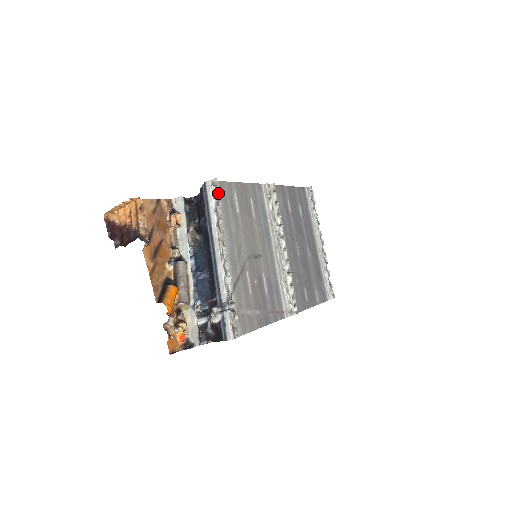
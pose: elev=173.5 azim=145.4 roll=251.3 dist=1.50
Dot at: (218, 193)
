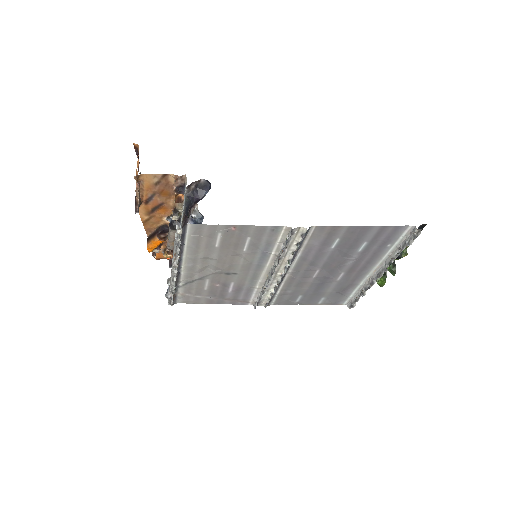
Dot at: (180, 239)
